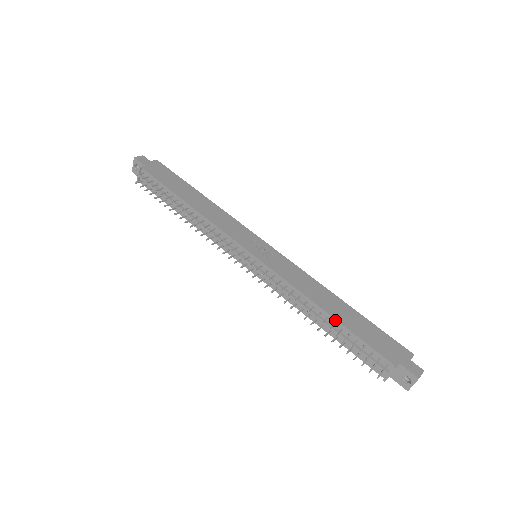
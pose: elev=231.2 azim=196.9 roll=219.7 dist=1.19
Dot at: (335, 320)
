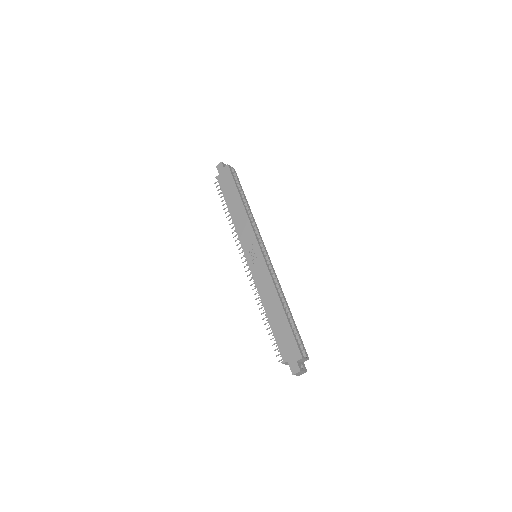
Dot at: (268, 320)
